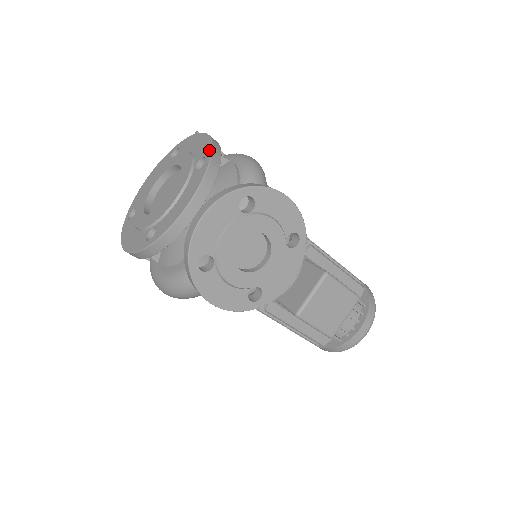
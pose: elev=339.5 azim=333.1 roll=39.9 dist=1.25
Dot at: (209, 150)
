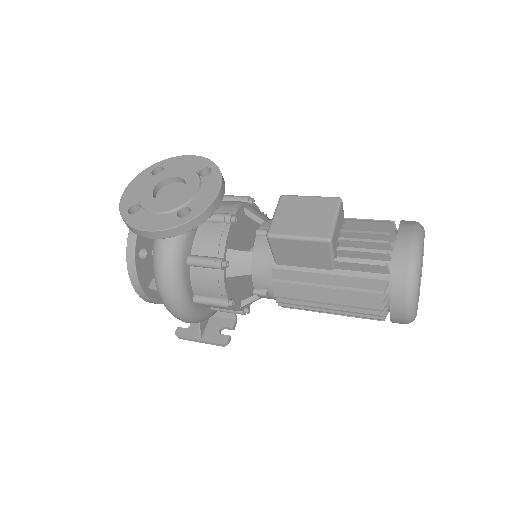
Dot at: occluded
